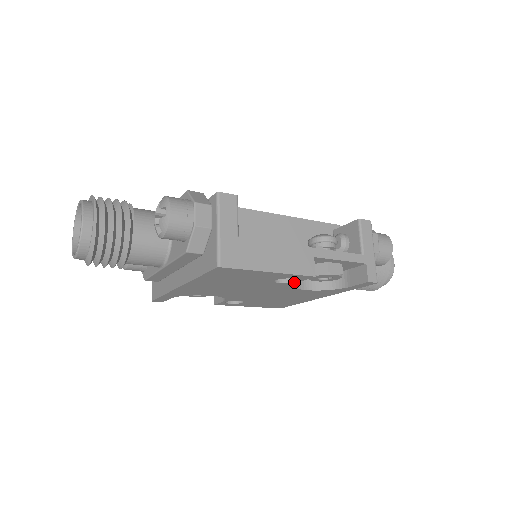
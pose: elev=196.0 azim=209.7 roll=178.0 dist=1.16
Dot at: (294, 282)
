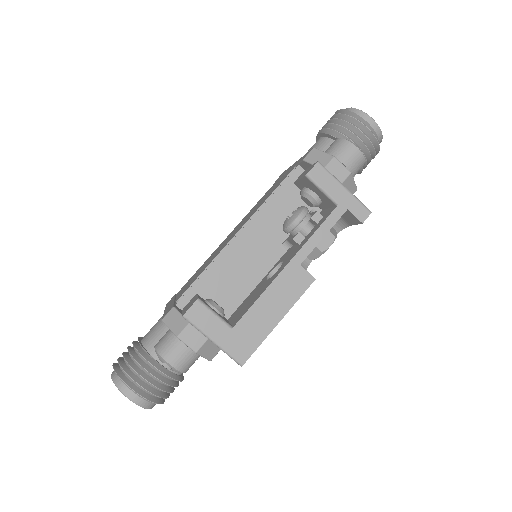
Dot at: occluded
